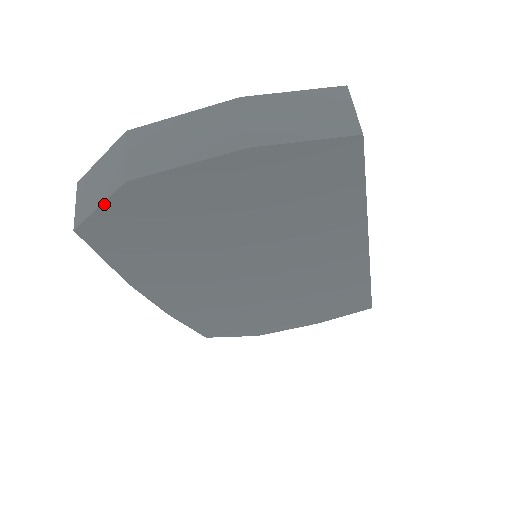
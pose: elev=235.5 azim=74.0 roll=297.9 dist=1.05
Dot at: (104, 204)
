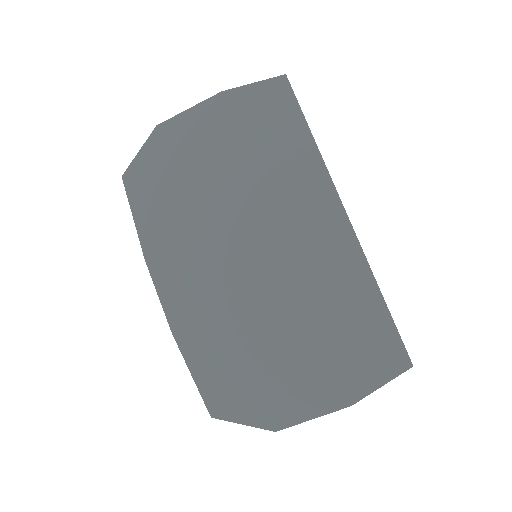
Dot at: (143, 148)
